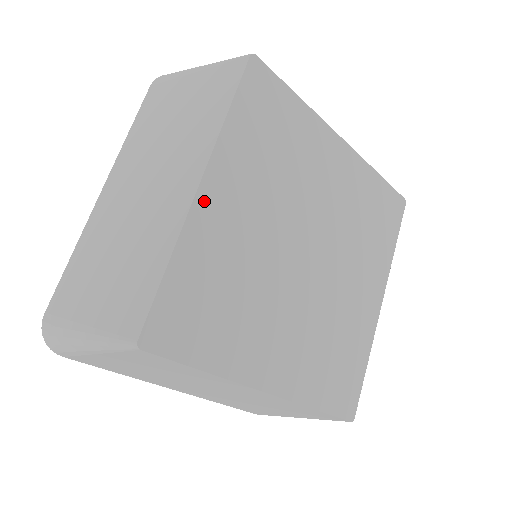
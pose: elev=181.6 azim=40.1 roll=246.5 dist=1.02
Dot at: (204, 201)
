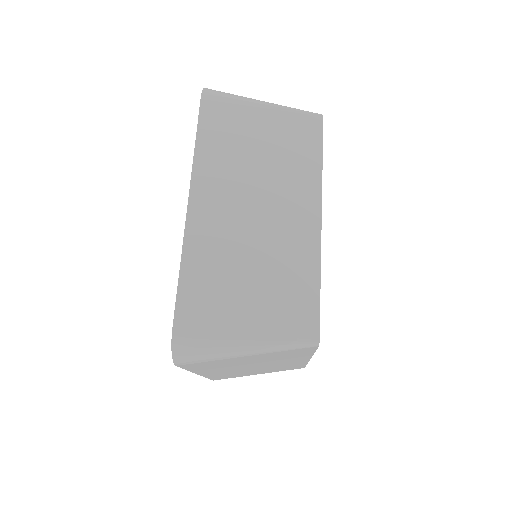
Dot at: occluded
